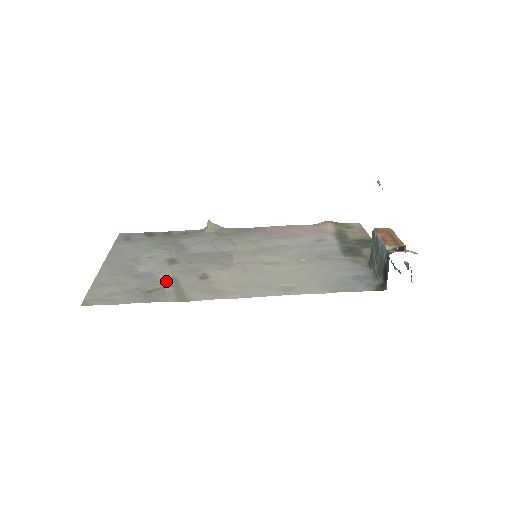
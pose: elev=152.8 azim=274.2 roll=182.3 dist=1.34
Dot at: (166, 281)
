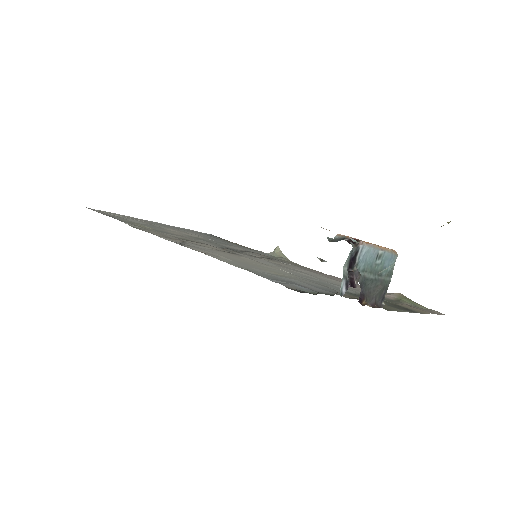
Dot at: (159, 230)
